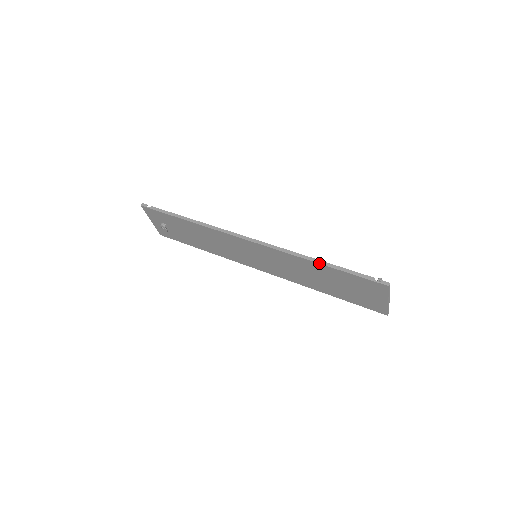
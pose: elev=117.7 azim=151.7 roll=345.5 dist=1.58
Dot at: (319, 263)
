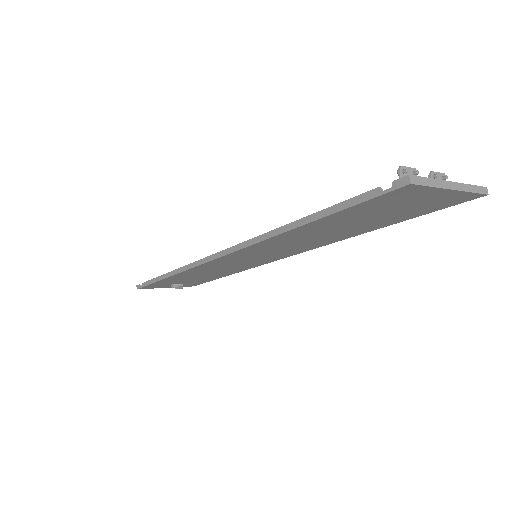
Dot at: (296, 227)
